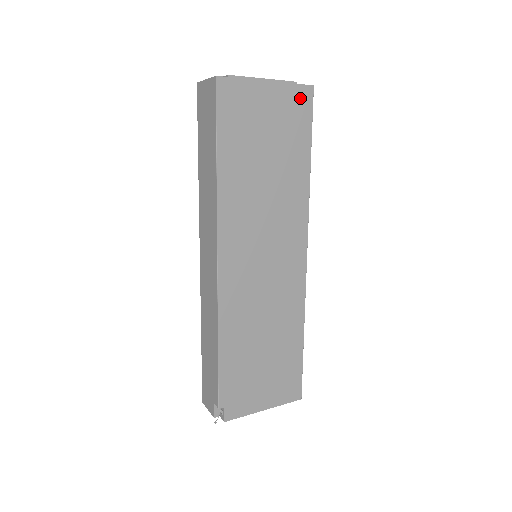
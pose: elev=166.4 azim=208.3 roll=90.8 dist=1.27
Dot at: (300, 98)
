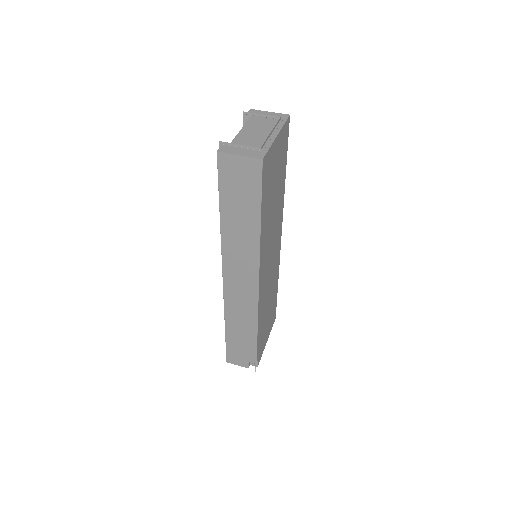
Dot at: (286, 131)
